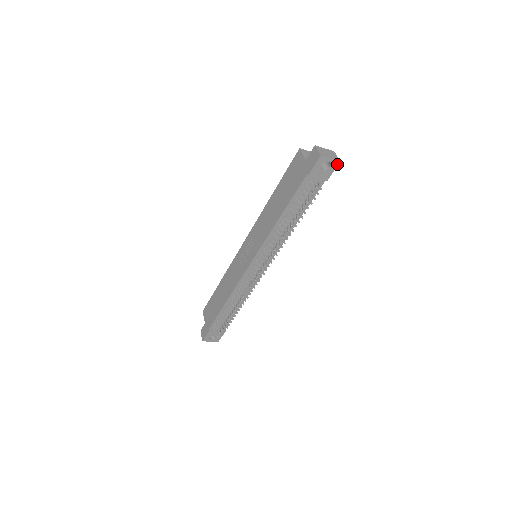
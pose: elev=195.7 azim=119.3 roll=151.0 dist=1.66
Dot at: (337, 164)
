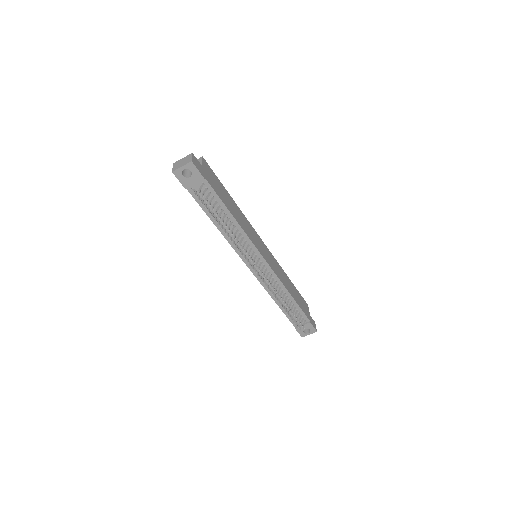
Dot at: (193, 165)
